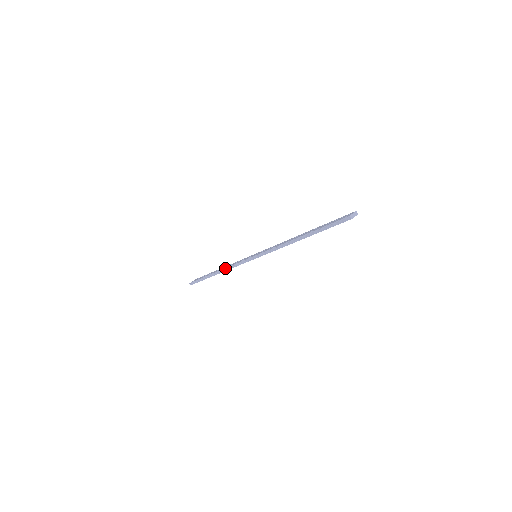
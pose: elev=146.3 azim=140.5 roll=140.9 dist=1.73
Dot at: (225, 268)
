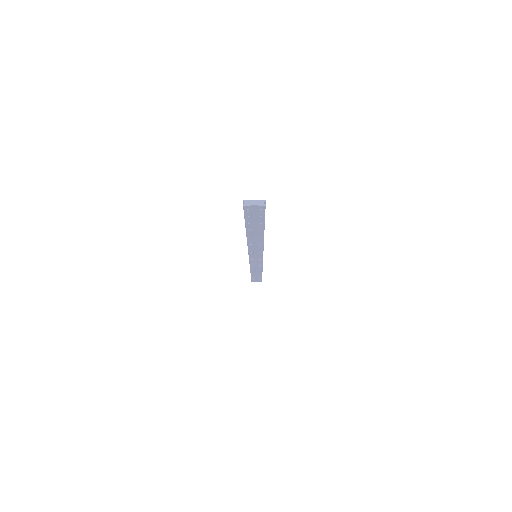
Dot at: occluded
